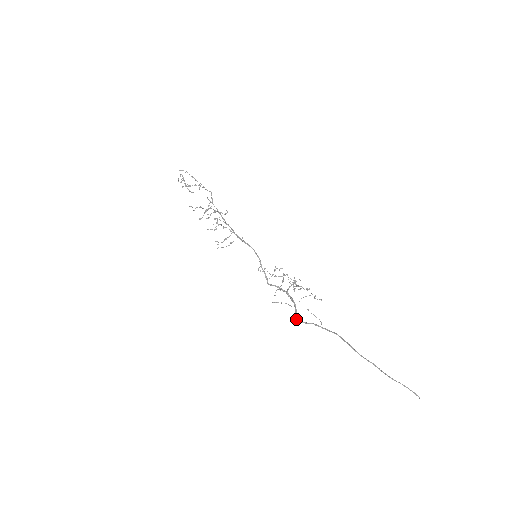
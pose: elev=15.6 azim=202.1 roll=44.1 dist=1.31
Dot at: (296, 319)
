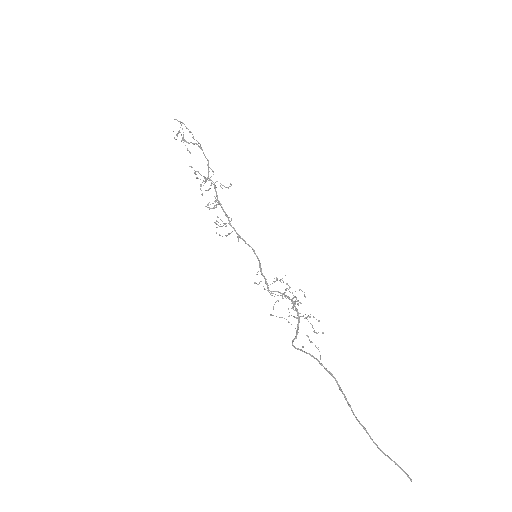
Dot at: (292, 344)
